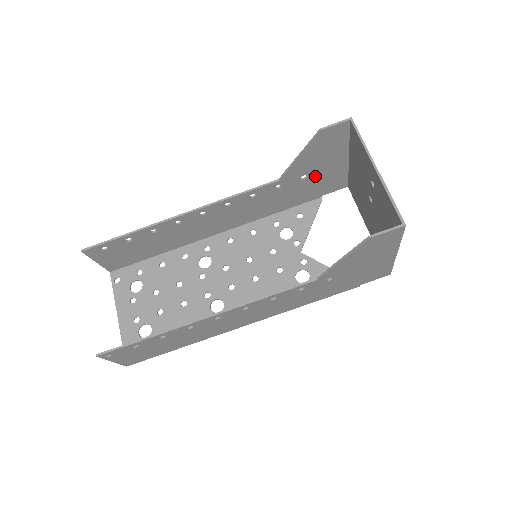
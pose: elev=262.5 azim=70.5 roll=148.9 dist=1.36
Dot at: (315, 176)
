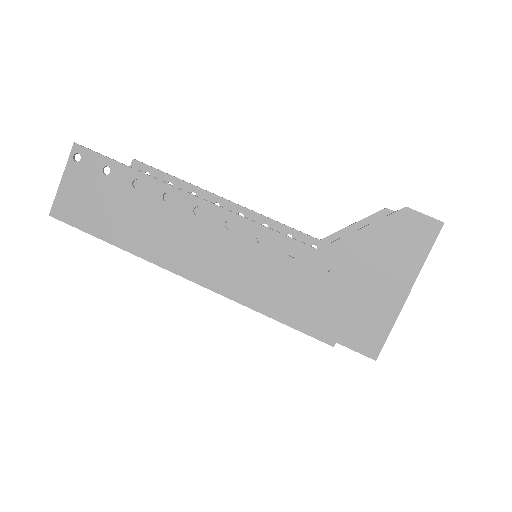
Dot at: occluded
